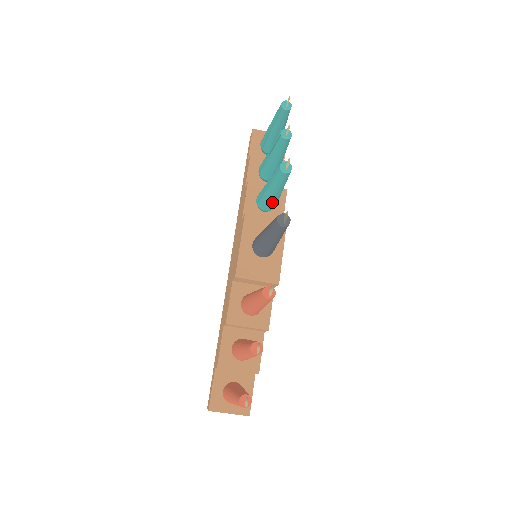
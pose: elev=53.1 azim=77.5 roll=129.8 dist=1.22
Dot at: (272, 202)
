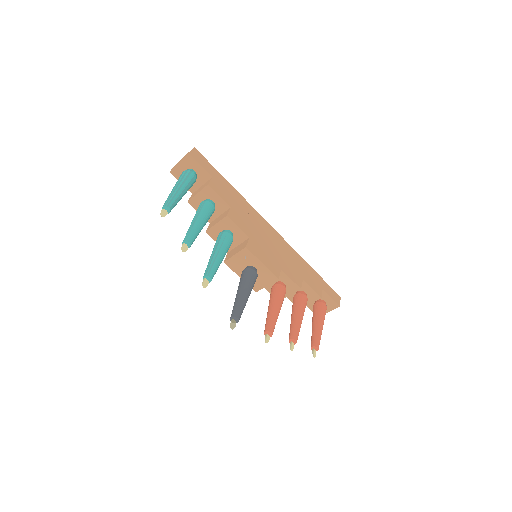
Dot at: occluded
